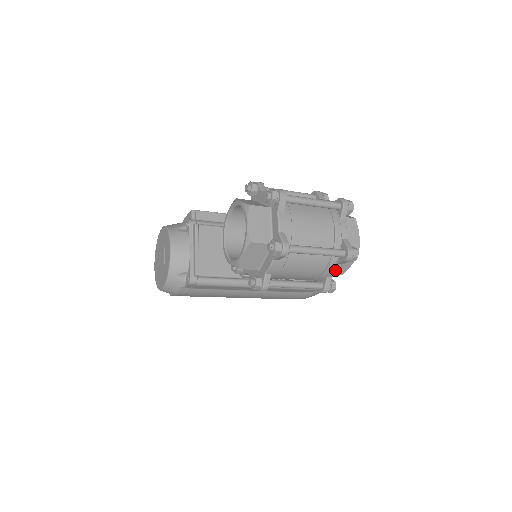
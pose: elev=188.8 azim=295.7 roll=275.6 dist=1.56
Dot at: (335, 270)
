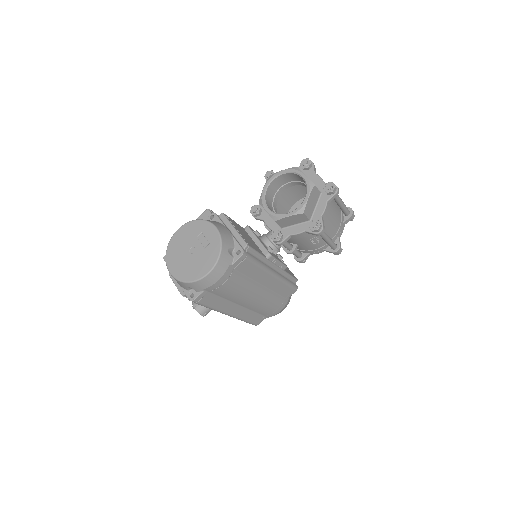
Dot at: (343, 229)
